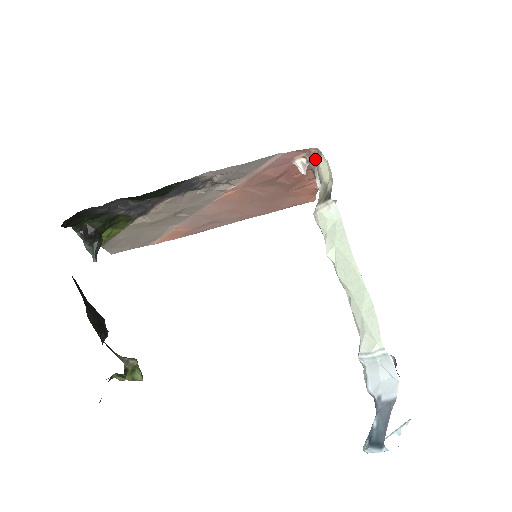
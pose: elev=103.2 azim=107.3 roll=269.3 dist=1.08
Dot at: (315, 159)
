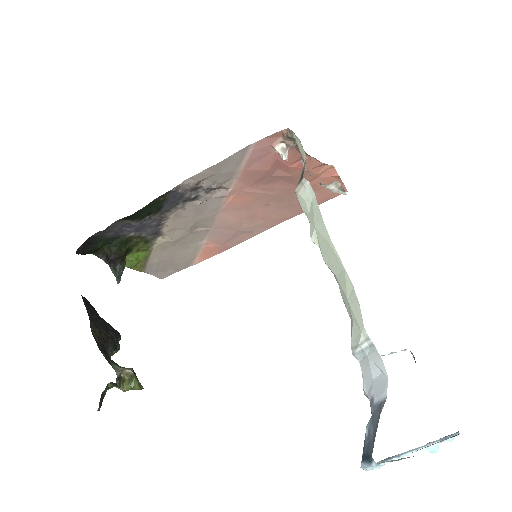
Dot at: (292, 141)
